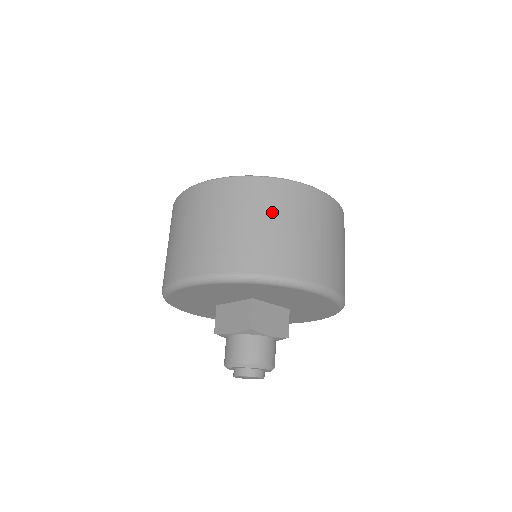
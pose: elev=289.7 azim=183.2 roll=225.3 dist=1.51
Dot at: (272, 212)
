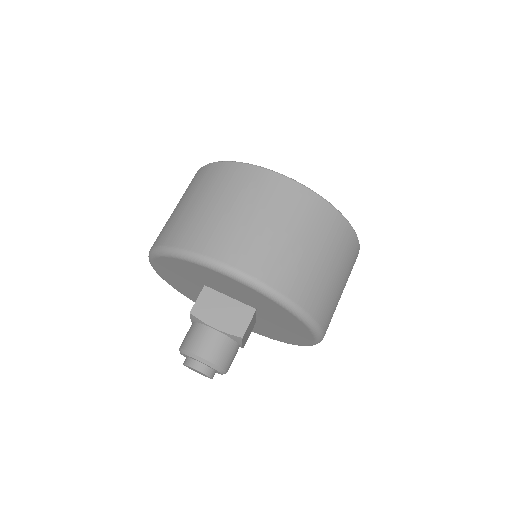
Dot at: (204, 192)
